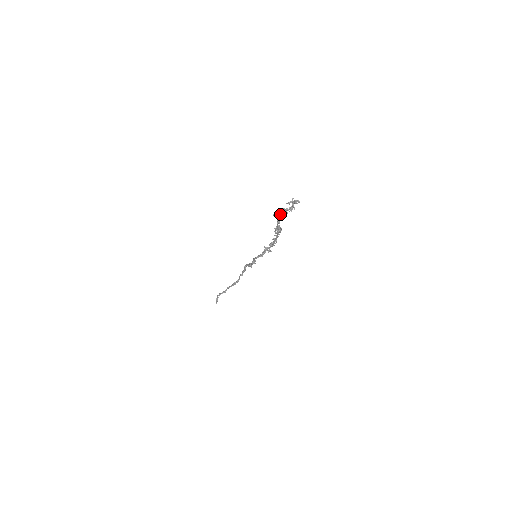
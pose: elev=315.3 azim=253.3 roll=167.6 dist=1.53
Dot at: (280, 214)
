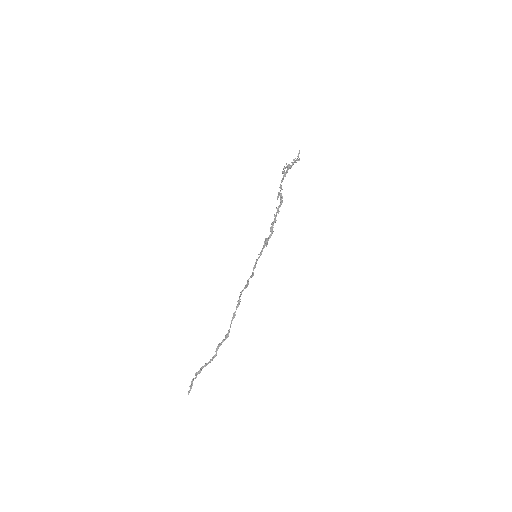
Dot at: (286, 170)
